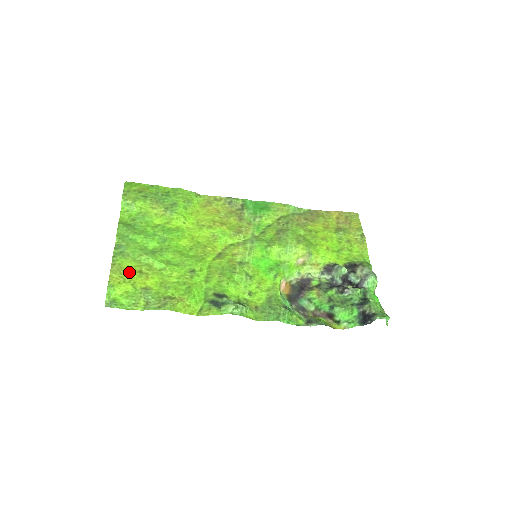
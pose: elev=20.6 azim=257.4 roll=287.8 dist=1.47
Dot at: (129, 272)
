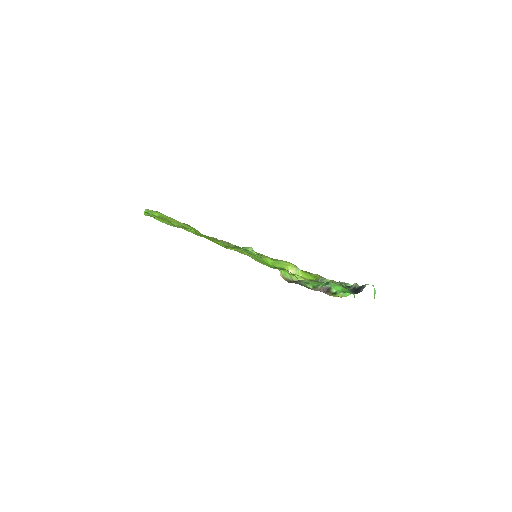
Dot at: (162, 218)
